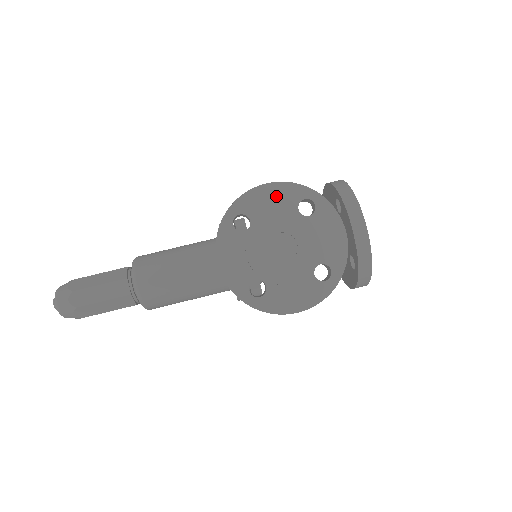
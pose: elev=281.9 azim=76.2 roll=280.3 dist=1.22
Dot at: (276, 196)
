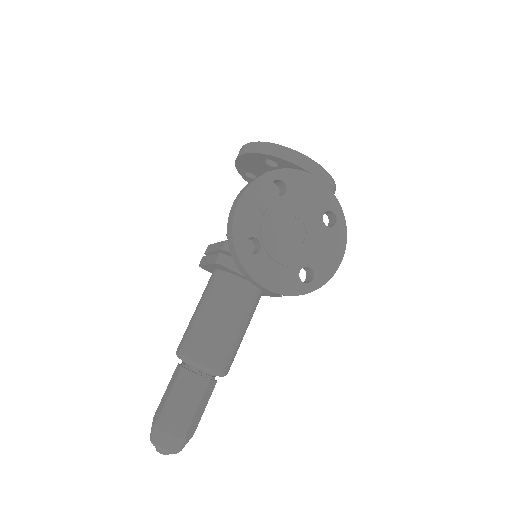
Dot at: (253, 202)
